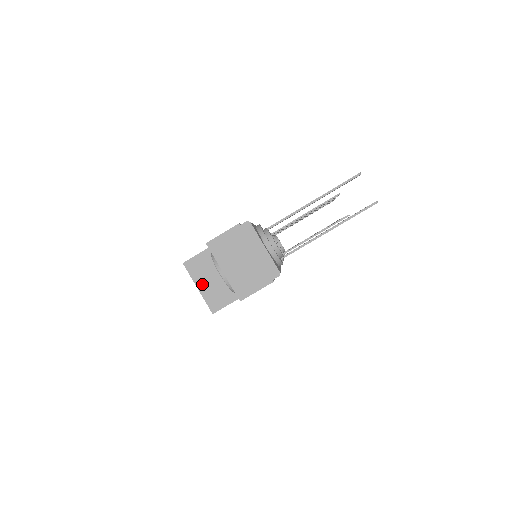
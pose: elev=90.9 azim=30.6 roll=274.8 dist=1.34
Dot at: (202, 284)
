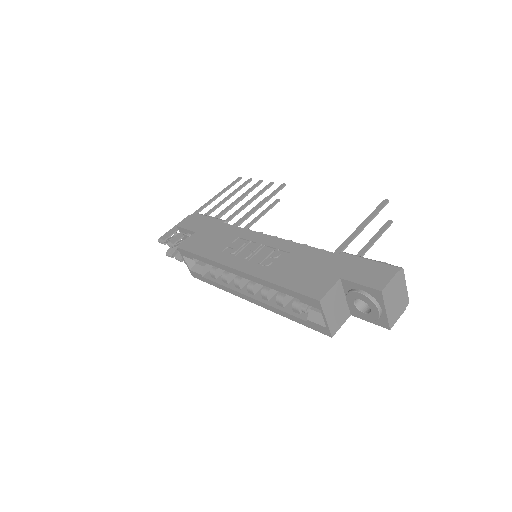
Dot at: (329, 315)
